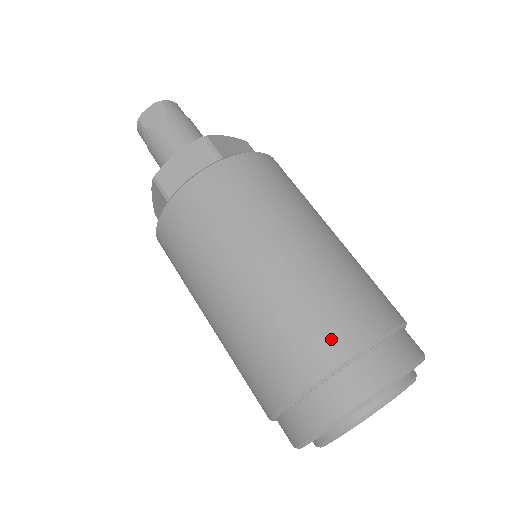
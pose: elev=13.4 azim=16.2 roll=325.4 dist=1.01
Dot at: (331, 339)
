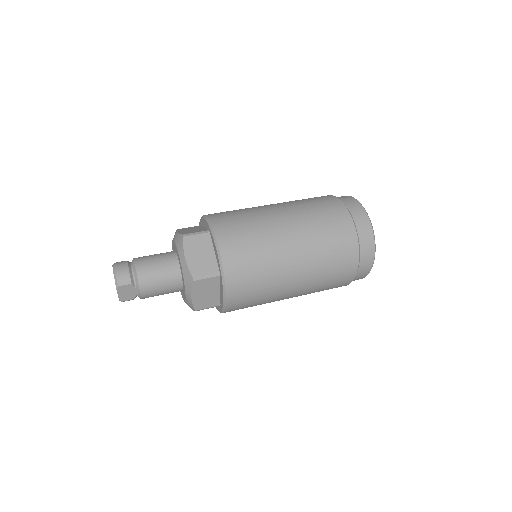
Dot at: (347, 265)
